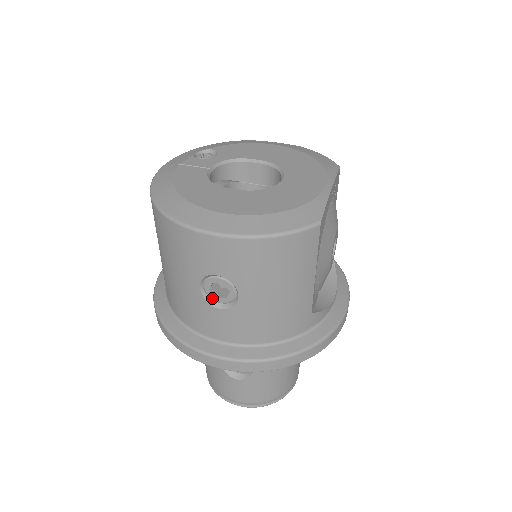
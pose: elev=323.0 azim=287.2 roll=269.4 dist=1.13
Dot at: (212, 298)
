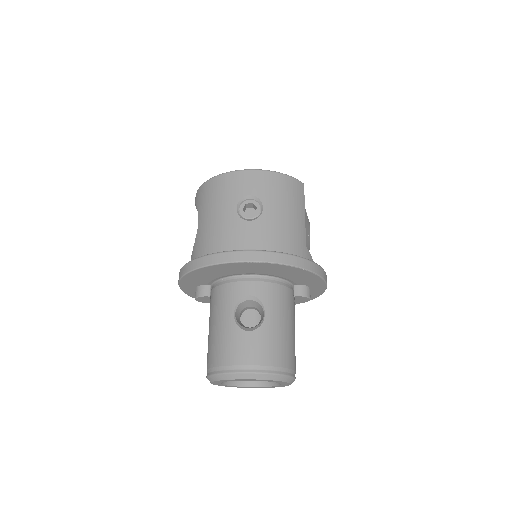
Dot at: (244, 216)
